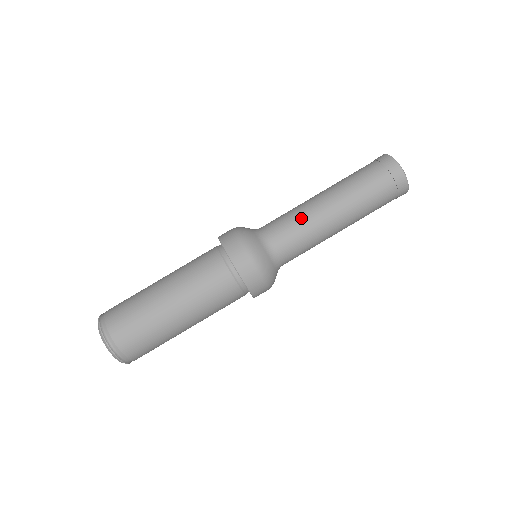
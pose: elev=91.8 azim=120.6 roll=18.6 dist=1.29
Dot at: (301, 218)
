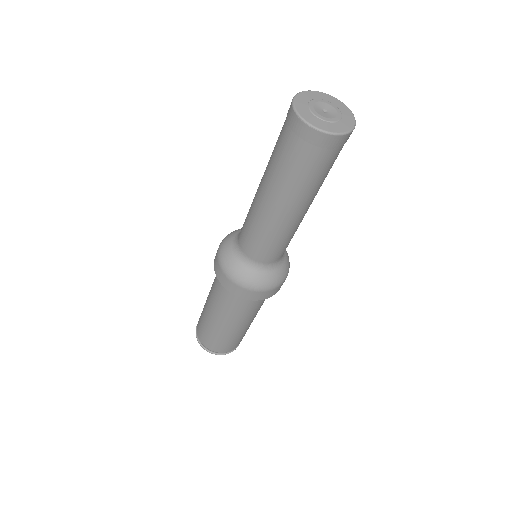
Dot at: (265, 234)
